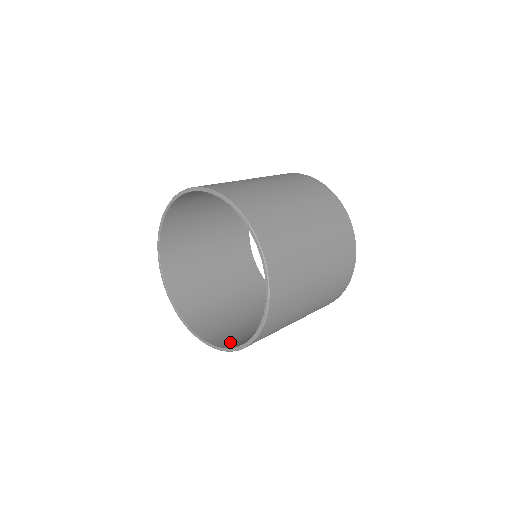
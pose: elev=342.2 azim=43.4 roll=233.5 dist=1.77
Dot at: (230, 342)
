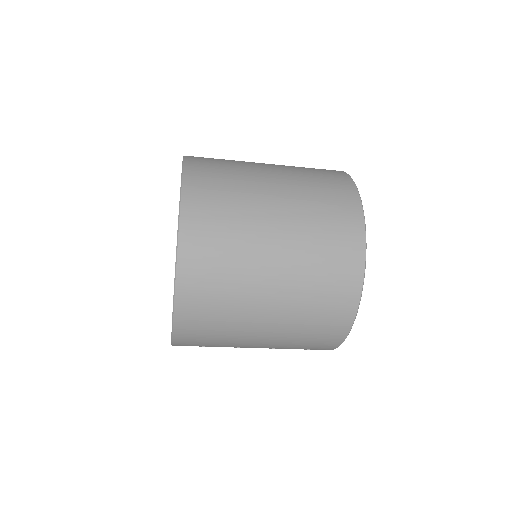
Dot at: occluded
